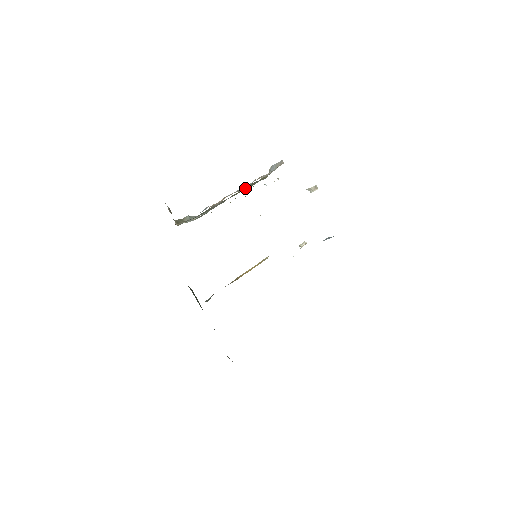
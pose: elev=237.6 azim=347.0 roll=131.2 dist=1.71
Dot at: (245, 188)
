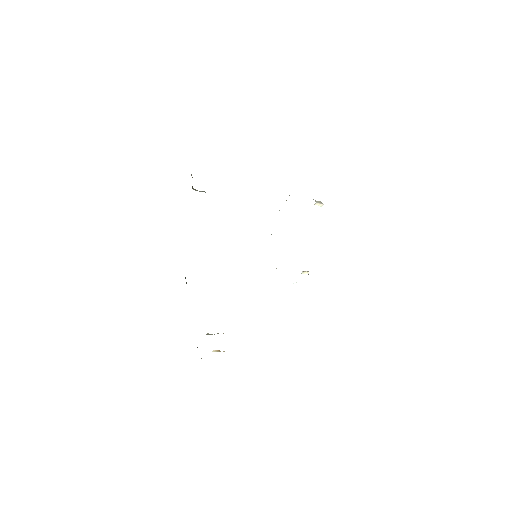
Dot at: occluded
